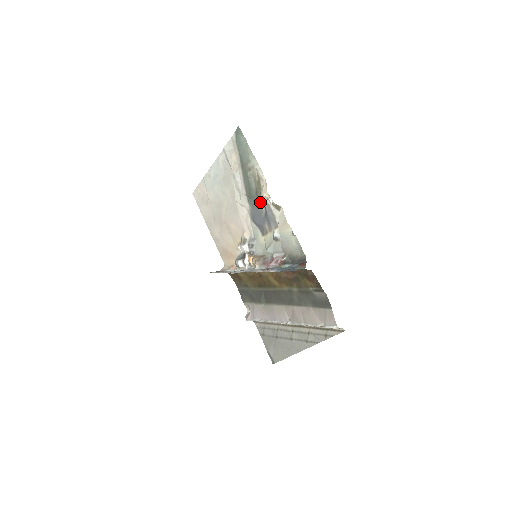
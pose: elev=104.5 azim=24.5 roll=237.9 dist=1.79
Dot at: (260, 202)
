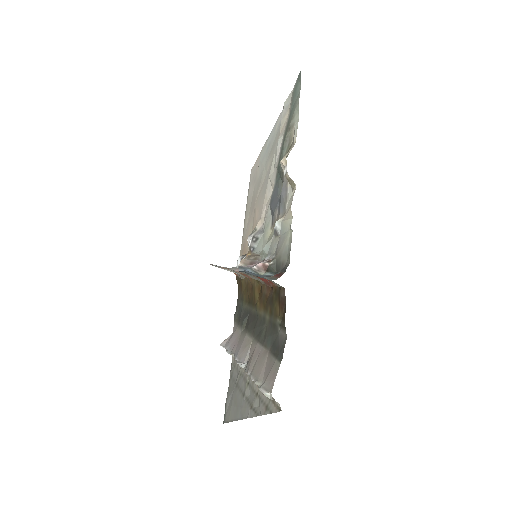
Dot at: (282, 176)
